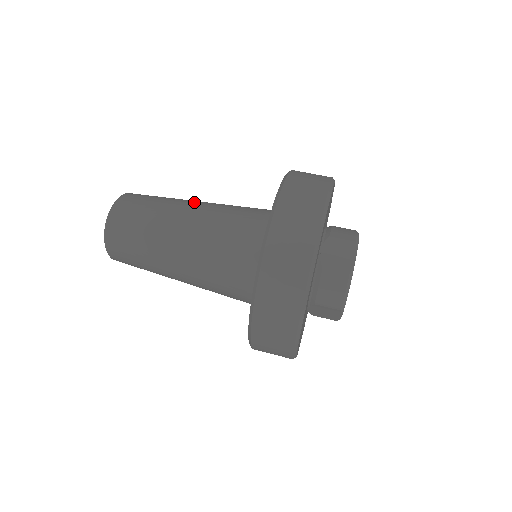
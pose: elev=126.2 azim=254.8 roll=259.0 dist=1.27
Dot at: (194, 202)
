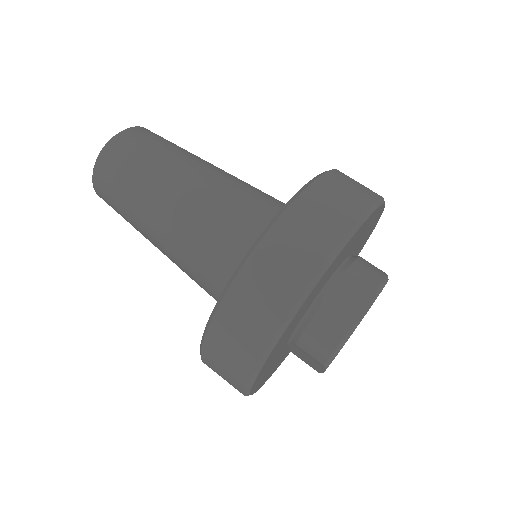
Dot at: (208, 165)
